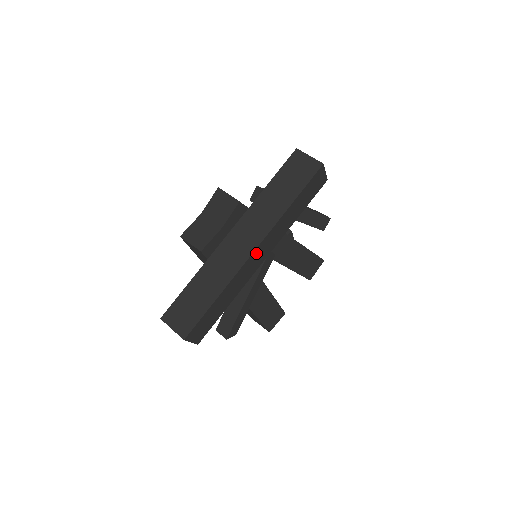
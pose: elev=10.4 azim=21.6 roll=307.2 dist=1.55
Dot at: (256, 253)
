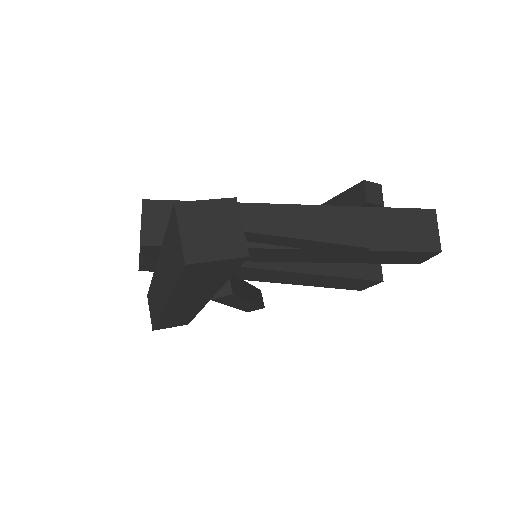
Dot at: (173, 306)
